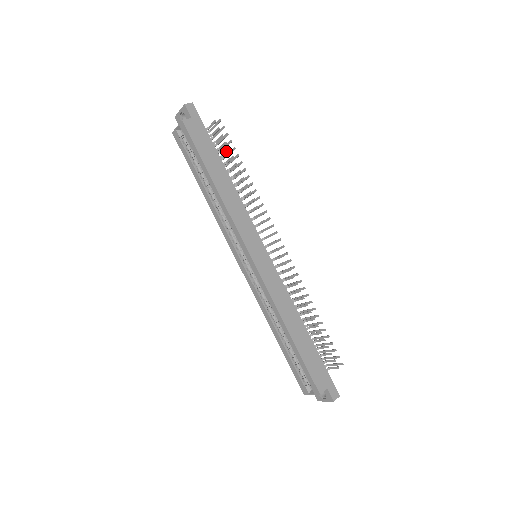
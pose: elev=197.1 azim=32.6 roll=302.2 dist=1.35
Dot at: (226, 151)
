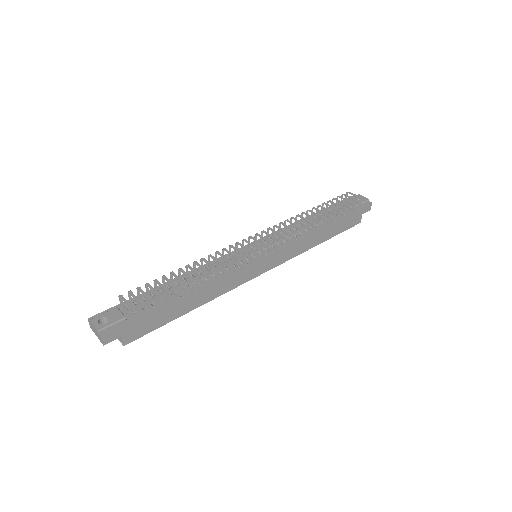
Dot at: occluded
